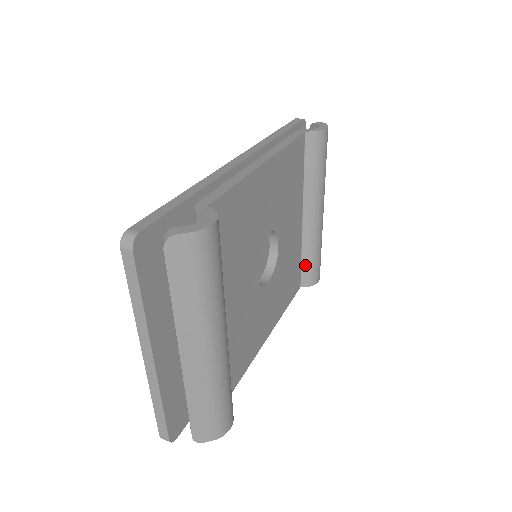
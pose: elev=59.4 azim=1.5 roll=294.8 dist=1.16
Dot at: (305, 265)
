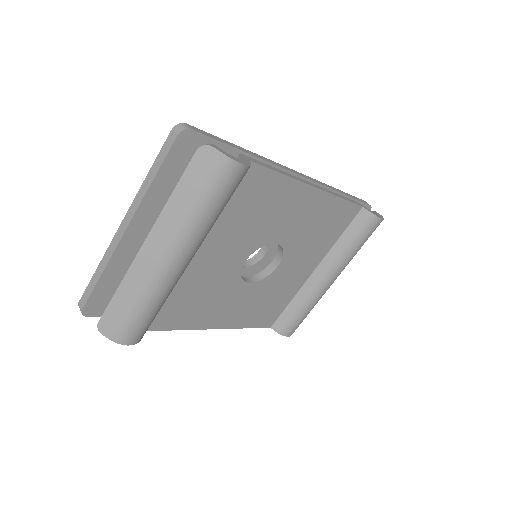
Dot at: (288, 312)
